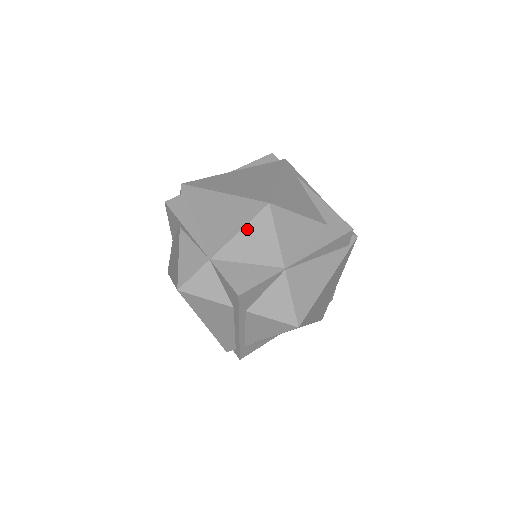
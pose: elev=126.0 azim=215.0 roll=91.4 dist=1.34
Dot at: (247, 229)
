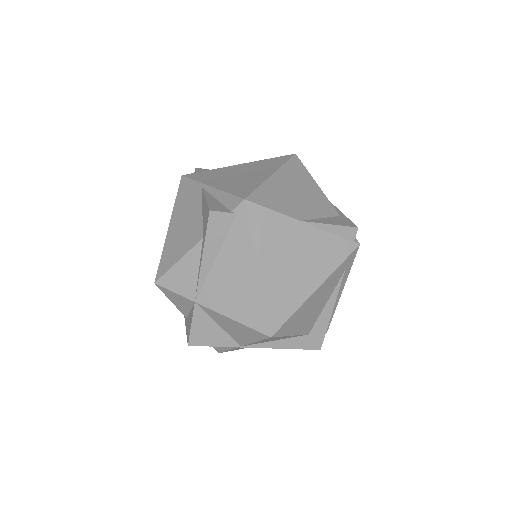
Dot at: (239, 324)
